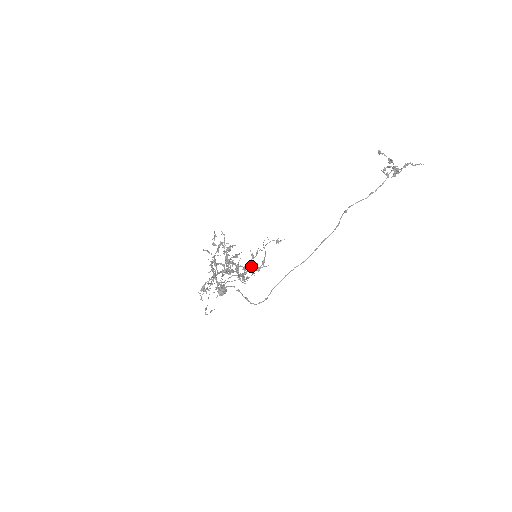
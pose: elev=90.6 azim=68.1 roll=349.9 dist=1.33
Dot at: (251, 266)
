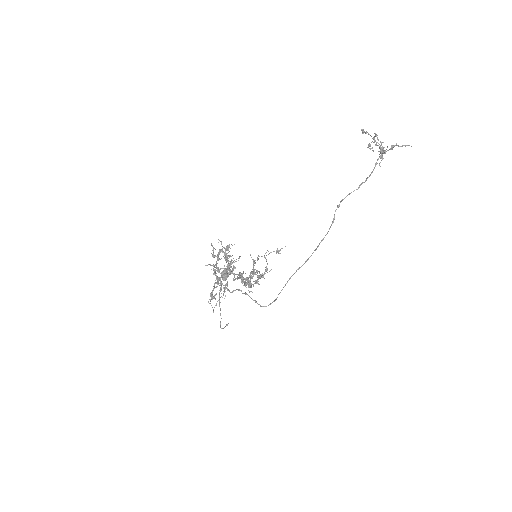
Dot at: (254, 271)
